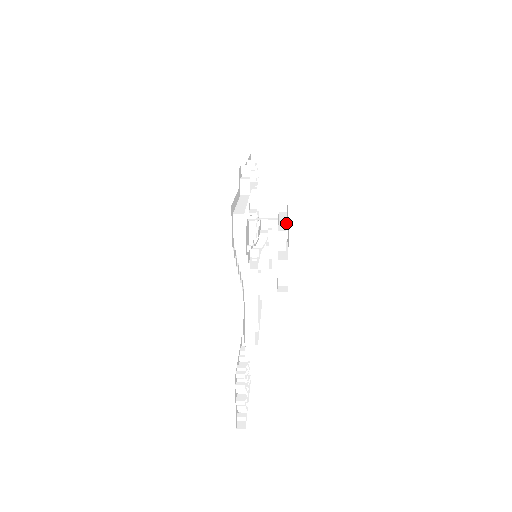
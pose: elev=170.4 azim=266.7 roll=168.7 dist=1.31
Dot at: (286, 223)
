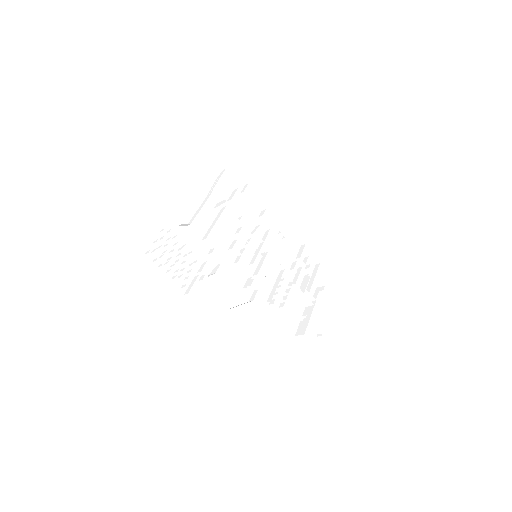
Dot at: occluded
